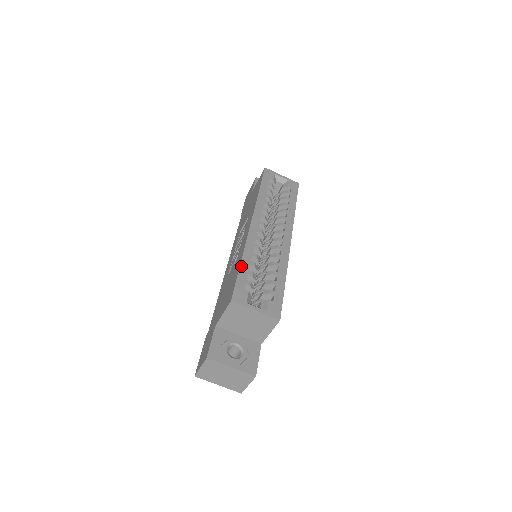
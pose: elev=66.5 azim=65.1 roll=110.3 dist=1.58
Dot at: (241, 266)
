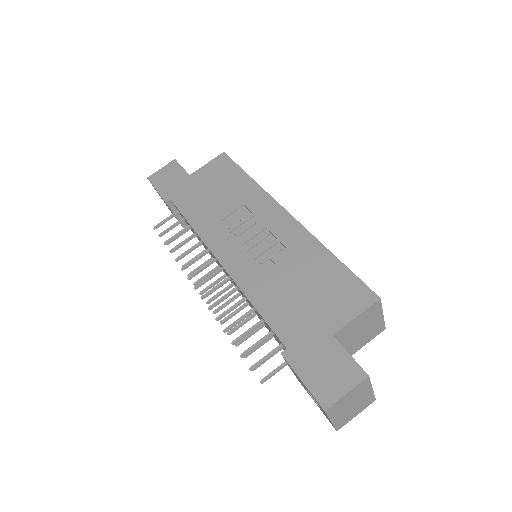
Dot at: (339, 260)
